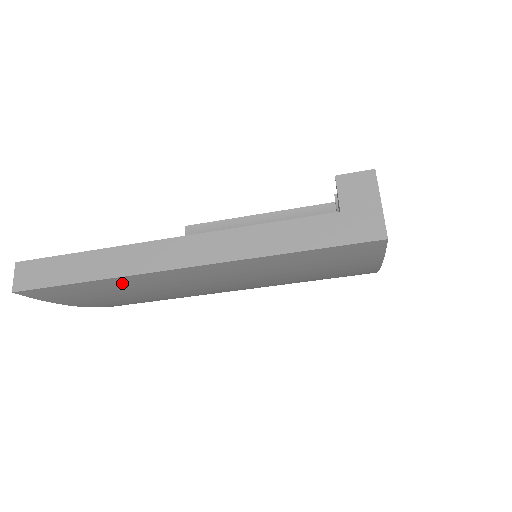
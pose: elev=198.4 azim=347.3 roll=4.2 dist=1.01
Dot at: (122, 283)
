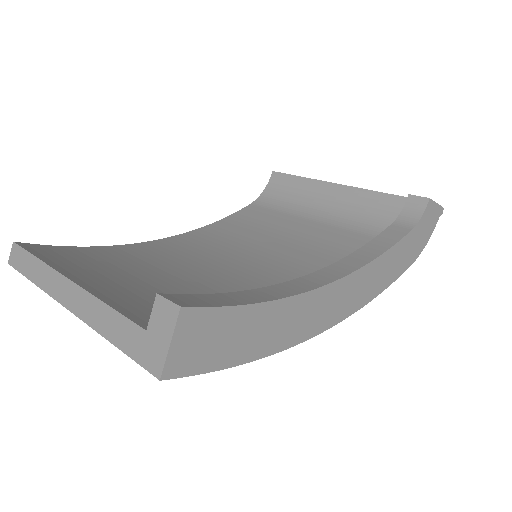
Dot at: occluded
